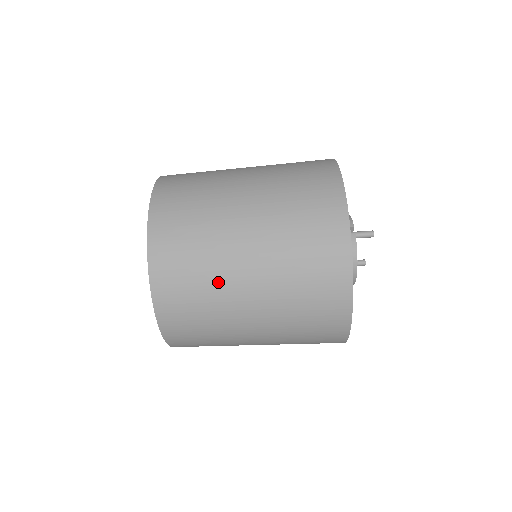
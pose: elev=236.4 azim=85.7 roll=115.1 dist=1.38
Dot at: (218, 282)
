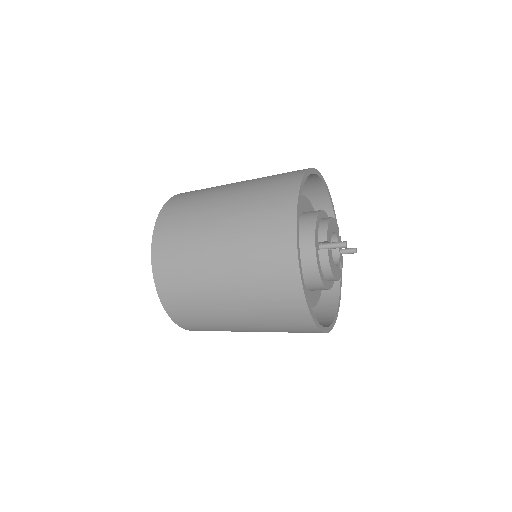
Dot at: (209, 309)
